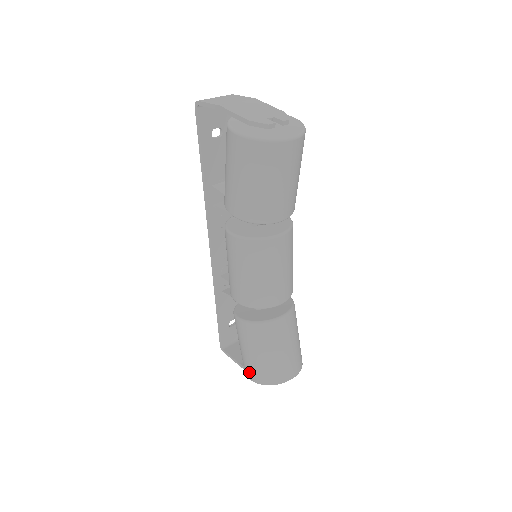
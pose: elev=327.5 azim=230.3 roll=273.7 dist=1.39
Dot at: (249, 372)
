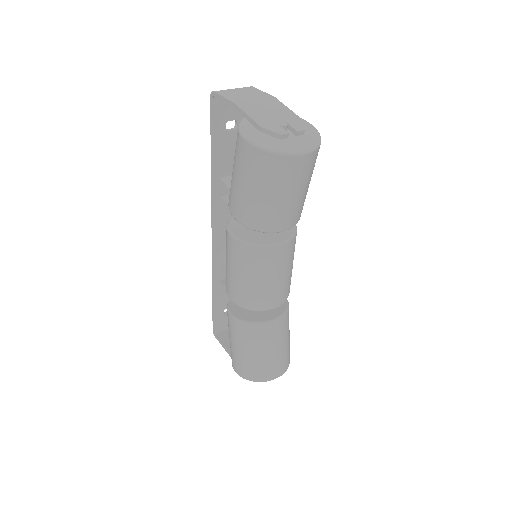
Dot at: (235, 365)
